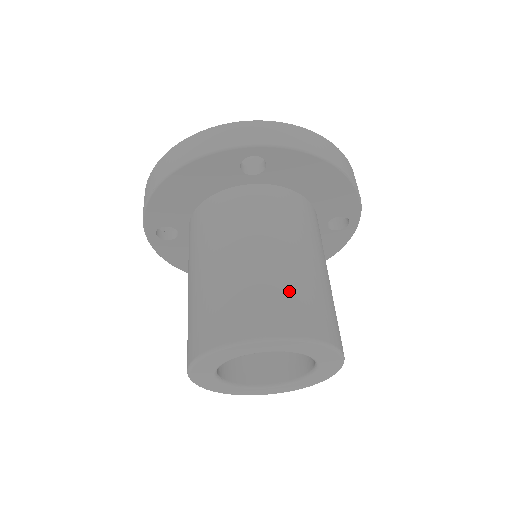
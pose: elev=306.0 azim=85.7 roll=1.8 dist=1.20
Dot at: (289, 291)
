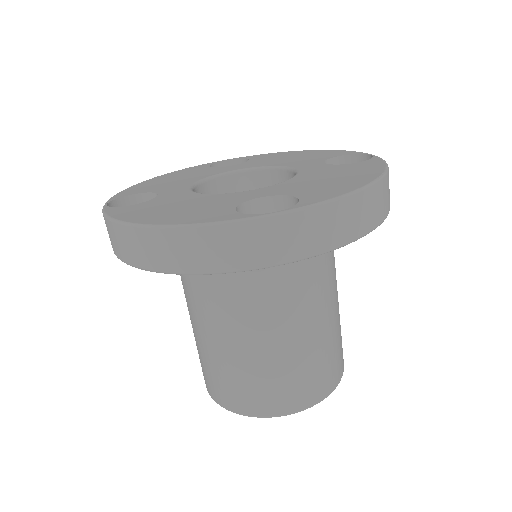
Dot at: (309, 367)
